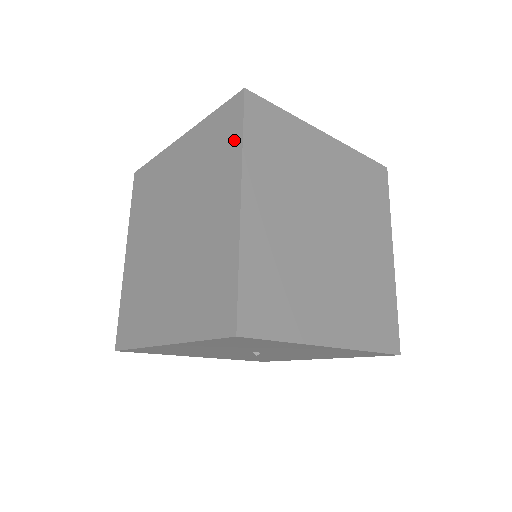
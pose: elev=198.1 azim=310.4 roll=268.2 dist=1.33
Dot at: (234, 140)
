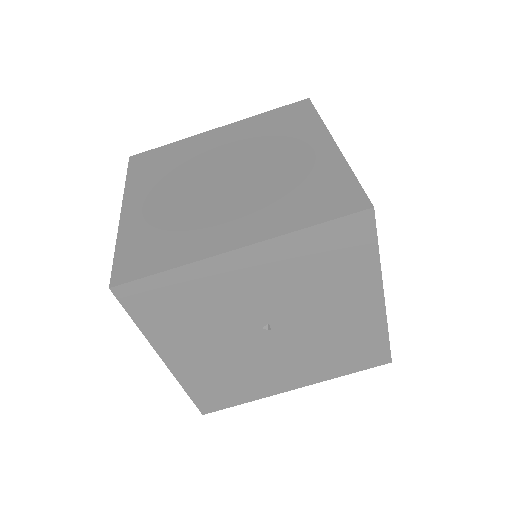
Dot at: occluded
